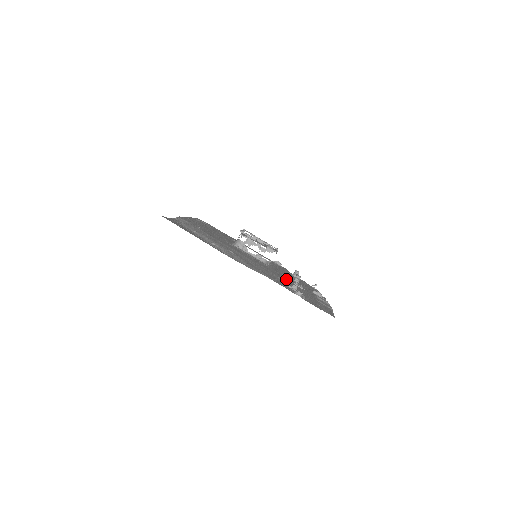
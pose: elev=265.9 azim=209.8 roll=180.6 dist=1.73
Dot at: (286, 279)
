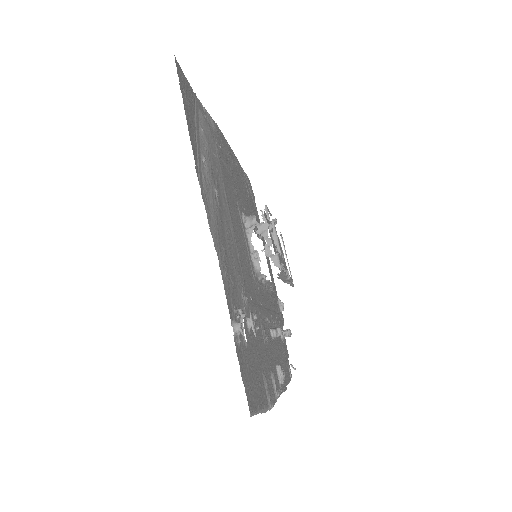
Dot at: (256, 308)
